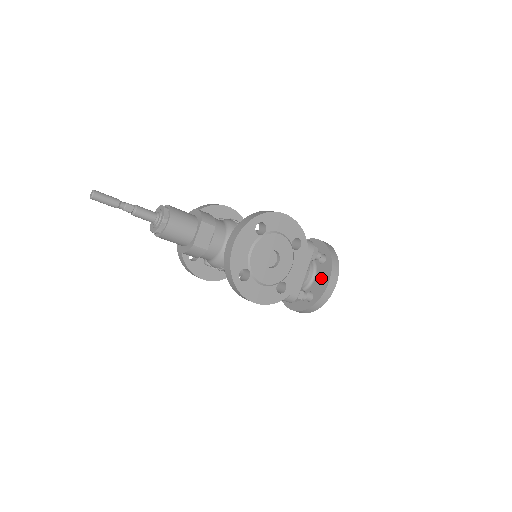
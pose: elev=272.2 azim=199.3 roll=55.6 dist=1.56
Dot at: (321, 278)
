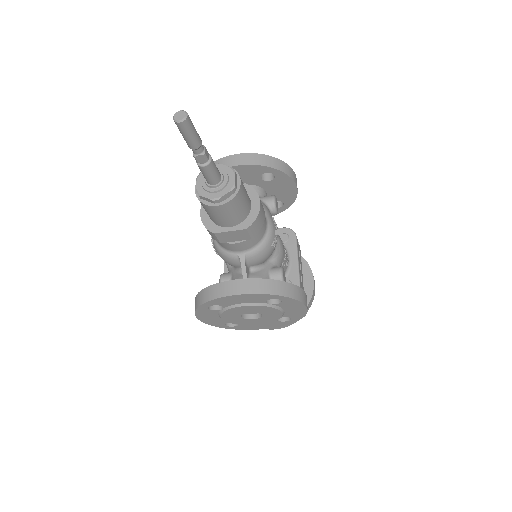
Dot at: occluded
